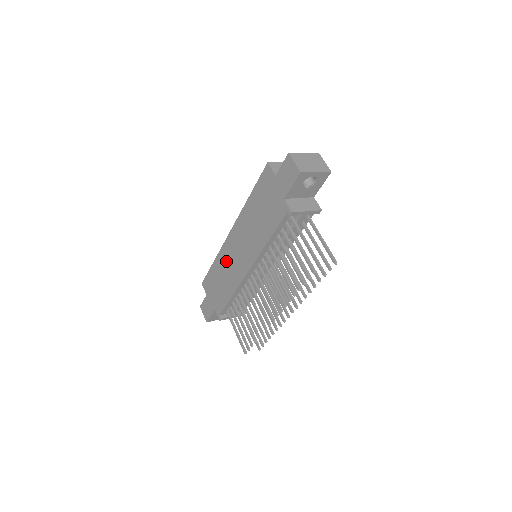
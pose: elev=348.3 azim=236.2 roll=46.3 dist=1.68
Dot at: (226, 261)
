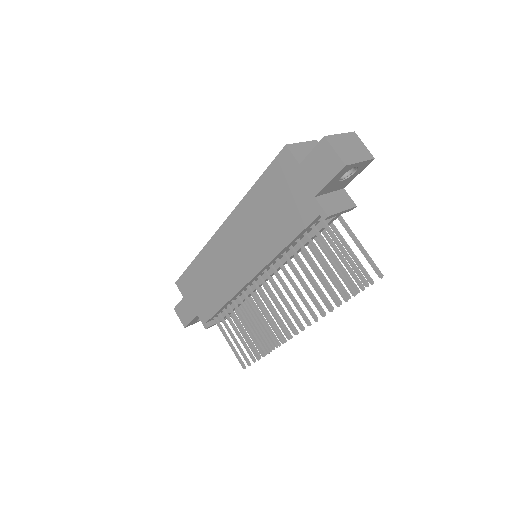
Dot at: (214, 262)
